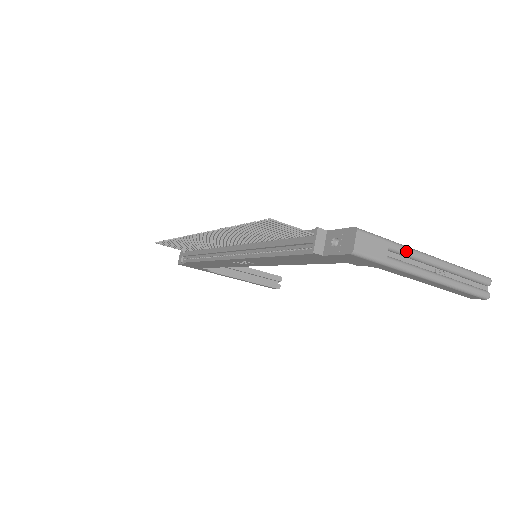
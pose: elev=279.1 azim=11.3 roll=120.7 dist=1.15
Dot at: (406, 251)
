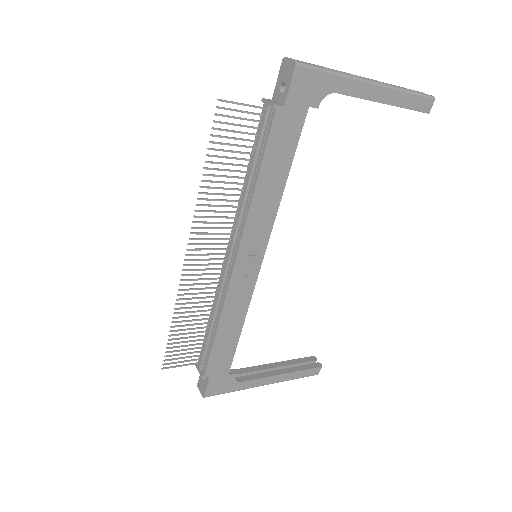
Dot at: occluded
